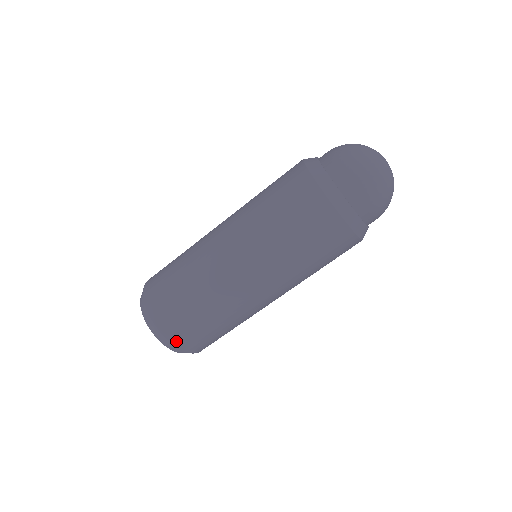
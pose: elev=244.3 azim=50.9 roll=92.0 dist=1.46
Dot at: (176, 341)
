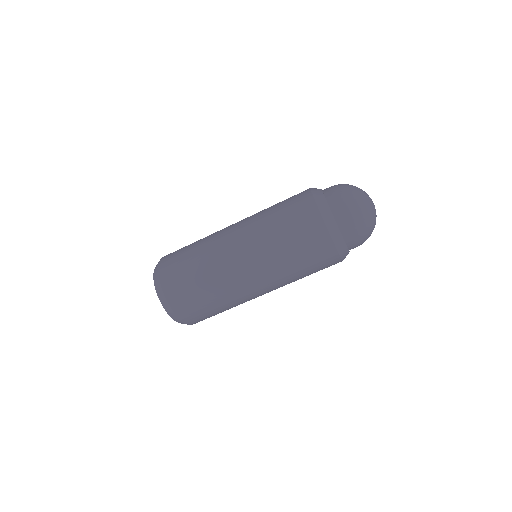
Dot at: (182, 315)
